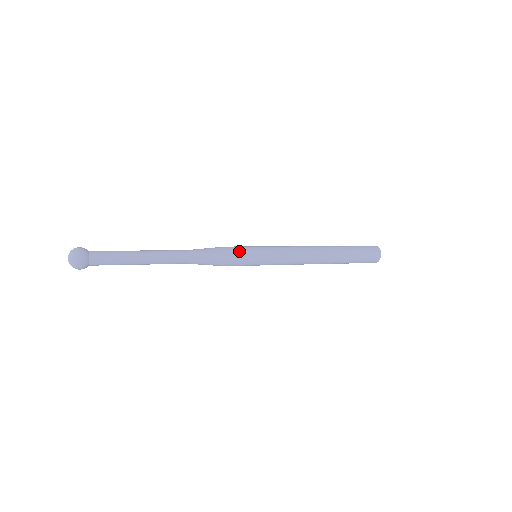
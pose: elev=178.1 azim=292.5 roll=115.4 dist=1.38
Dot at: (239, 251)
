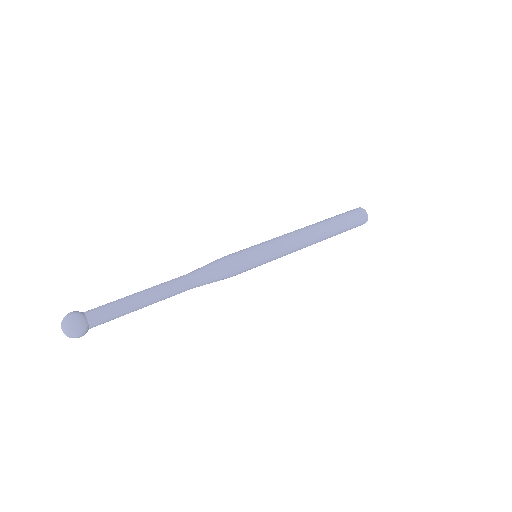
Dot at: (243, 262)
